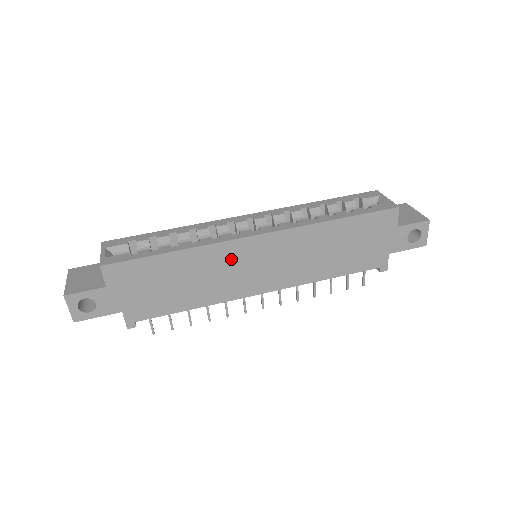
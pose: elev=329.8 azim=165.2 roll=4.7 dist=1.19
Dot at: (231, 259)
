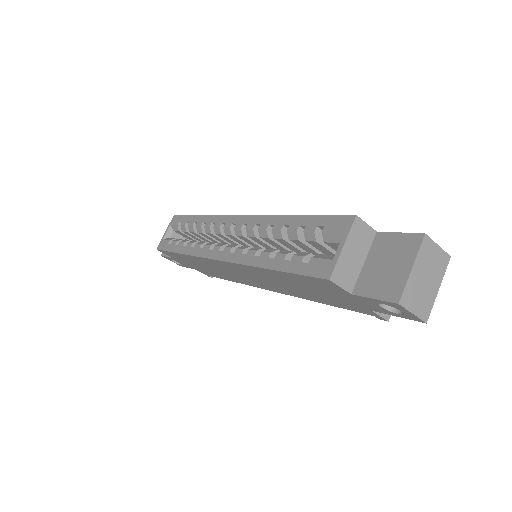
Dot at: (218, 266)
